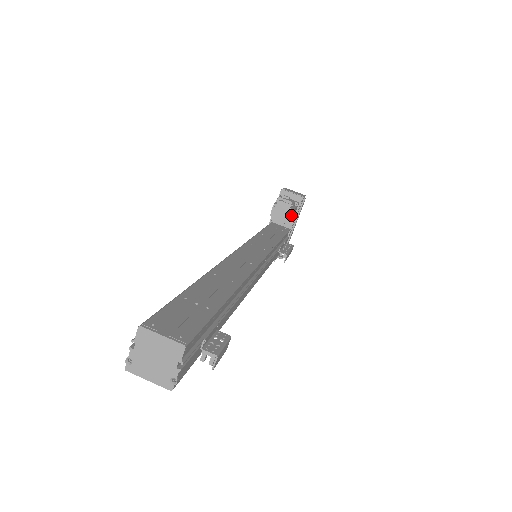
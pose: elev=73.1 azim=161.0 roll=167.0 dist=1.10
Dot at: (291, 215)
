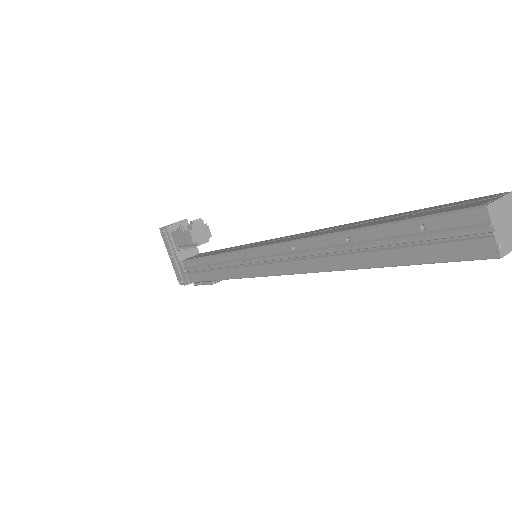
Dot at: (207, 230)
